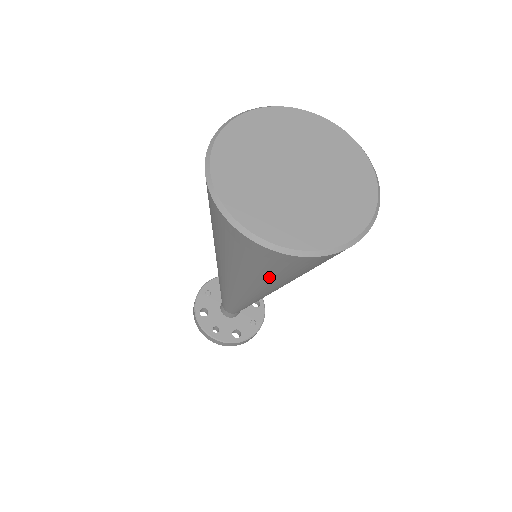
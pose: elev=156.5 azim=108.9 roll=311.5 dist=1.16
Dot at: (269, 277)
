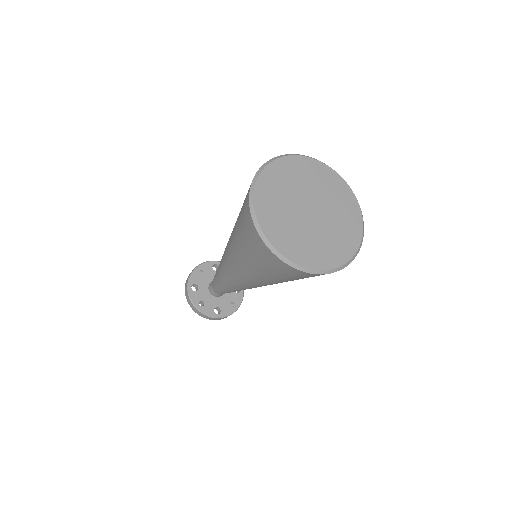
Dot at: (270, 277)
